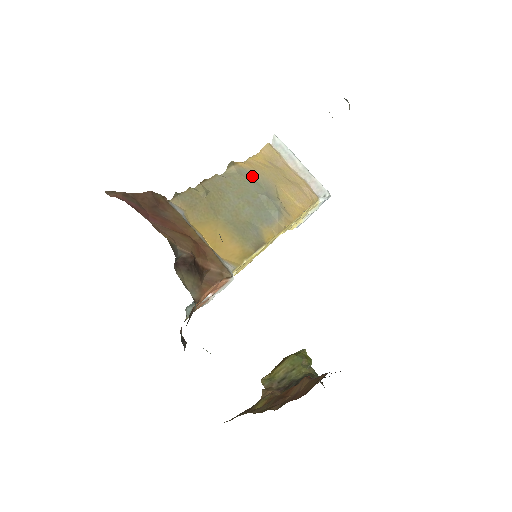
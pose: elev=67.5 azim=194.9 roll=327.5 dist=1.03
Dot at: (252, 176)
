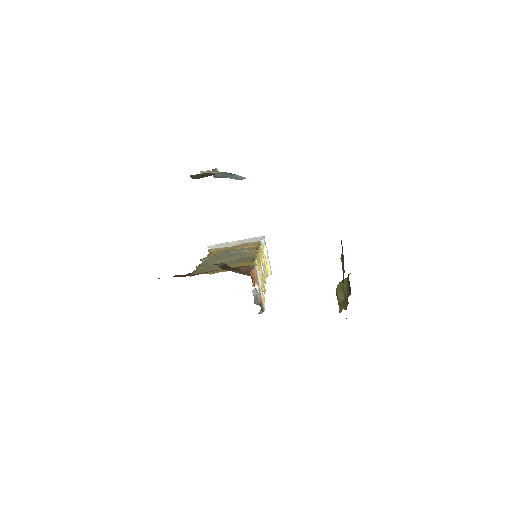
Dot at: occluded
